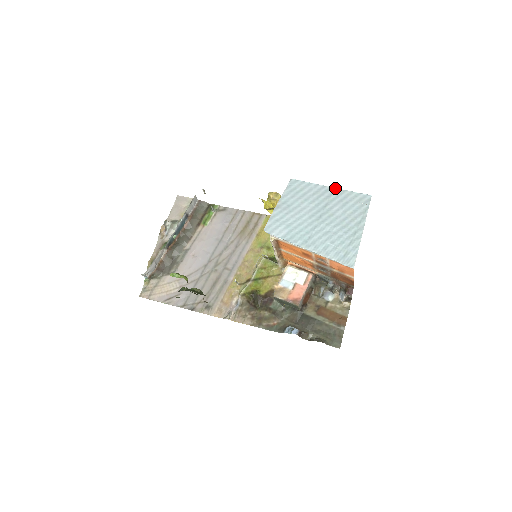
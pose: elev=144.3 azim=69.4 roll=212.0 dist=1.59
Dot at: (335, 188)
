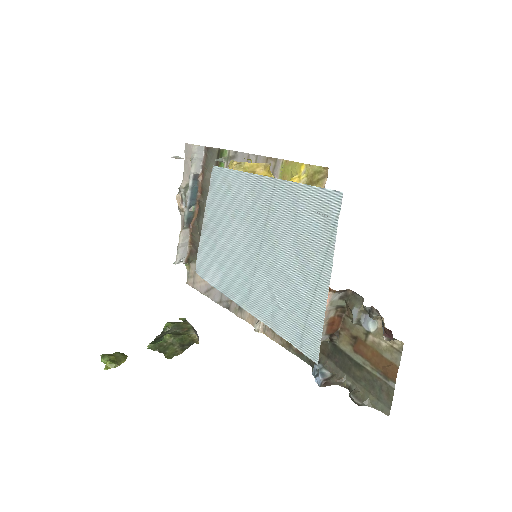
Dot at: (276, 179)
